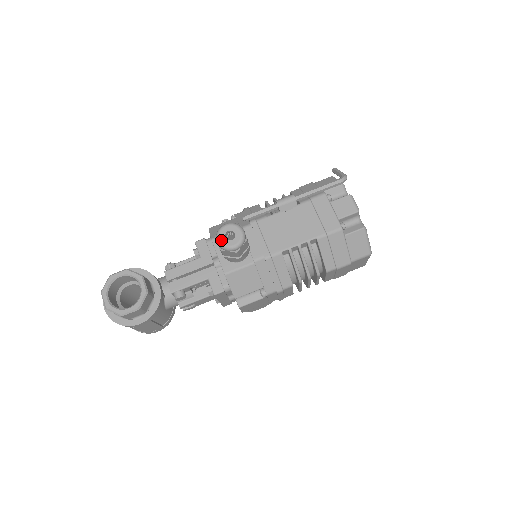
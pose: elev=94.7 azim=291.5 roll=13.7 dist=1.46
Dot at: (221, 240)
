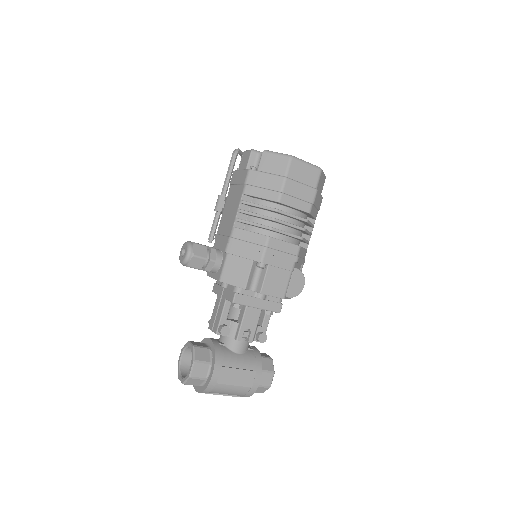
Dot at: (181, 261)
